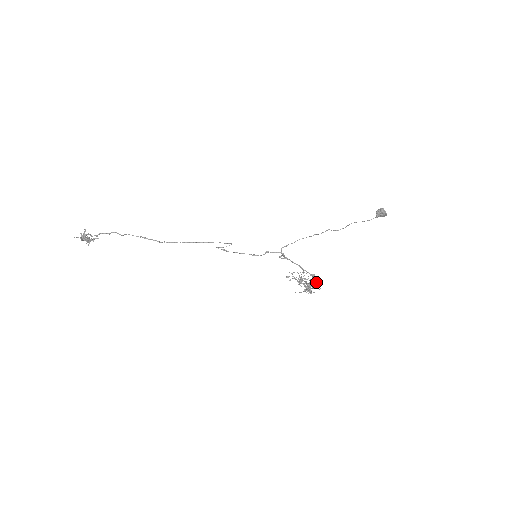
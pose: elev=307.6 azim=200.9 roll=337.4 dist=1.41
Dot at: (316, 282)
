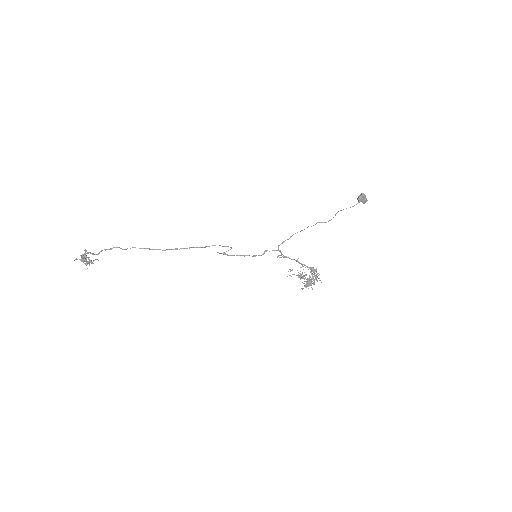
Dot at: (315, 275)
